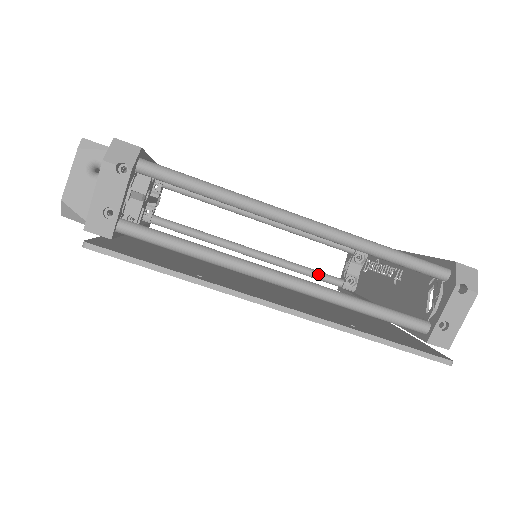
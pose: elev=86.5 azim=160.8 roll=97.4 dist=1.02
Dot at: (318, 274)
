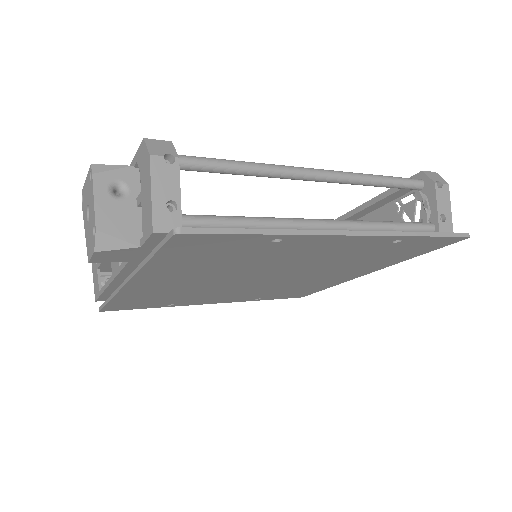
Dot at: occluded
